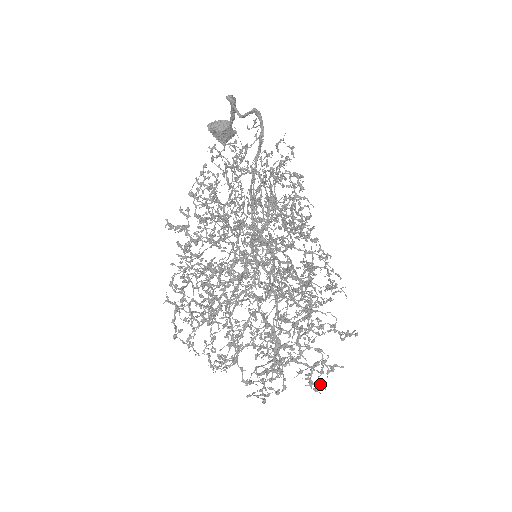
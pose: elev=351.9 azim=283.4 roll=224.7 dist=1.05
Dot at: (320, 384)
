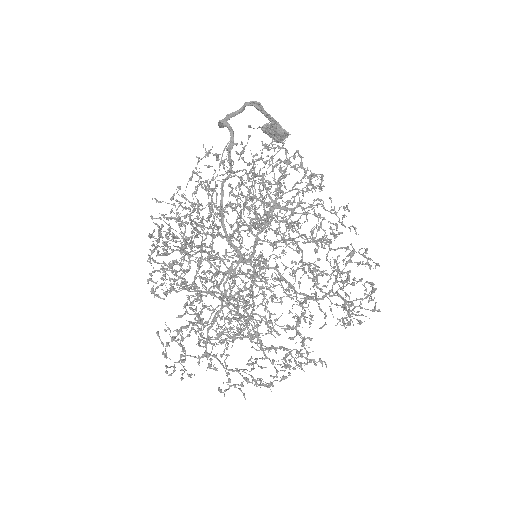
Dot at: (241, 390)
